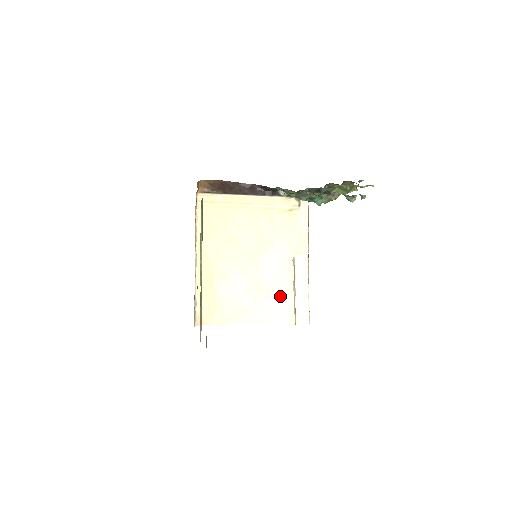
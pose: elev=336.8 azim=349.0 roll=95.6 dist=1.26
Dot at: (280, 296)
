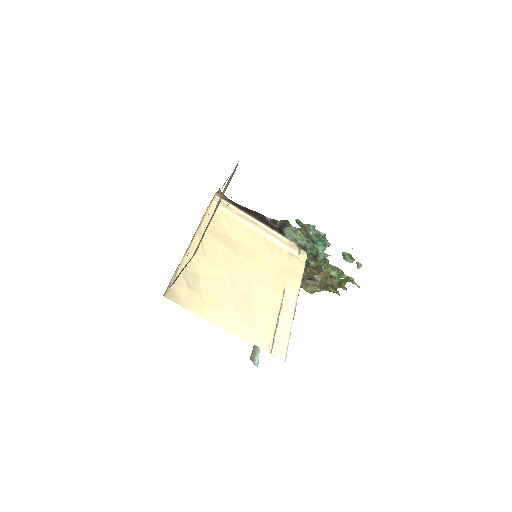
Dot at: (262, 316)
